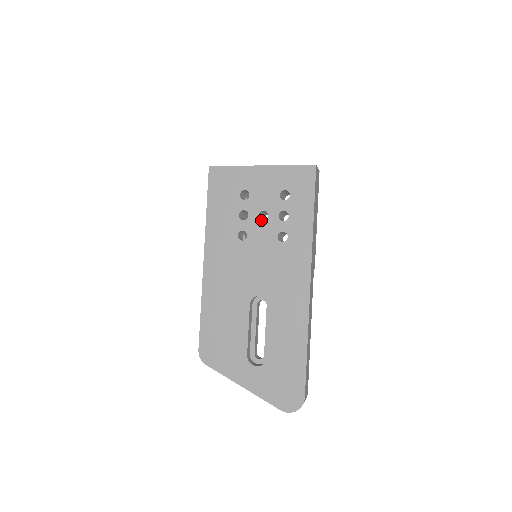
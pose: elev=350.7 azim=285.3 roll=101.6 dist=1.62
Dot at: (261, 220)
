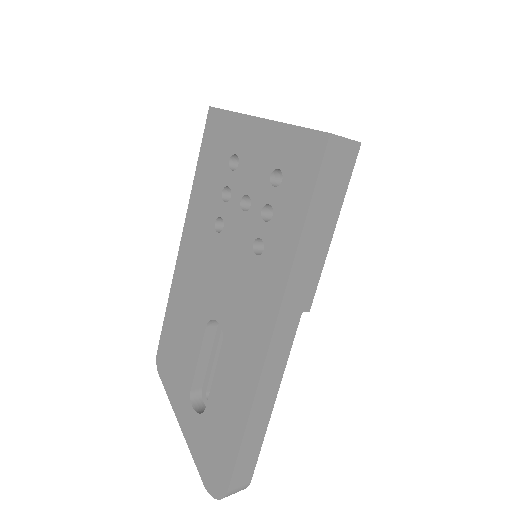
Dot at: (242, 209)
